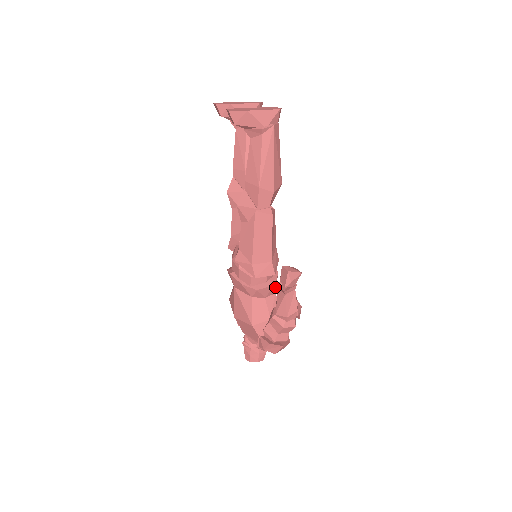
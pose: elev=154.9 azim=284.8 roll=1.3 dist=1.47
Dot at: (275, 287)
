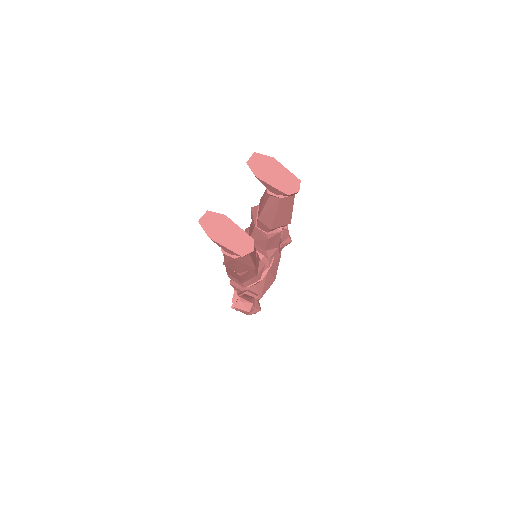
Dot at: occluded
